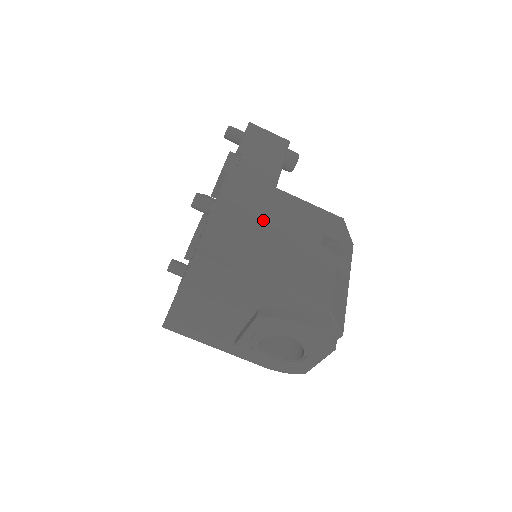
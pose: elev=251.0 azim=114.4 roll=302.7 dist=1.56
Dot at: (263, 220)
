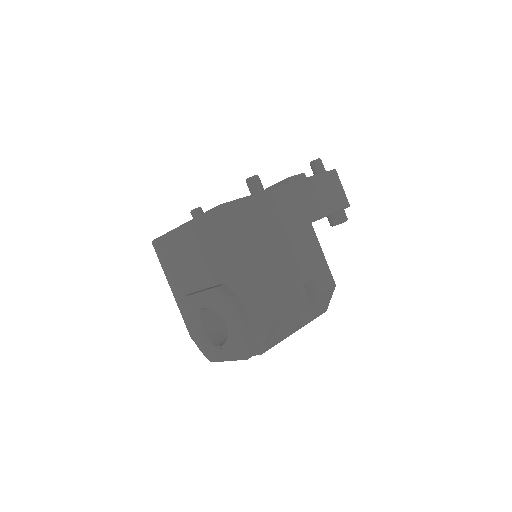
Dot at: (283, 232)
